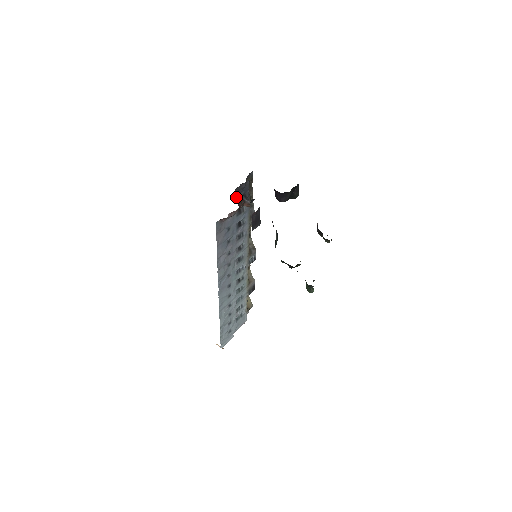
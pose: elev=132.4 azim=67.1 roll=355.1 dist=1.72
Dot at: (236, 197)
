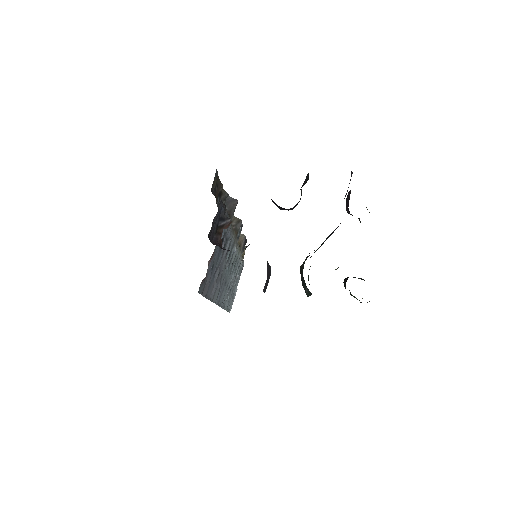
Dot at: (211, 238)
